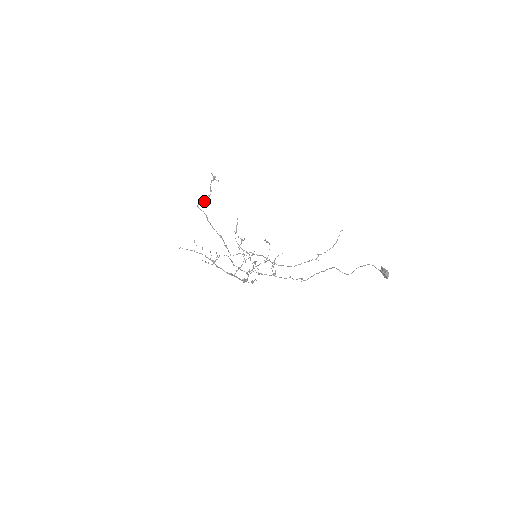
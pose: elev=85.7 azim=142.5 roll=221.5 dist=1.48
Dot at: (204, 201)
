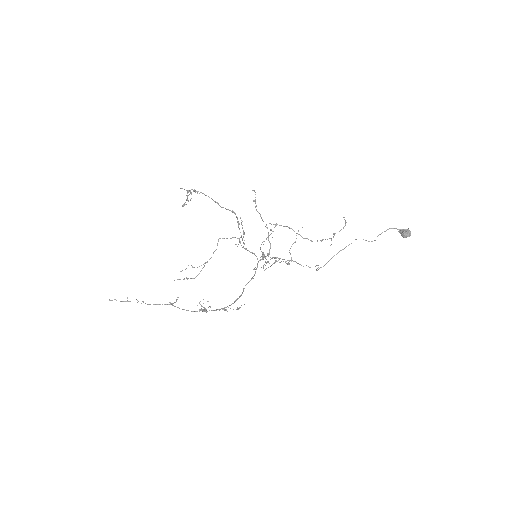
Dot at: (183, 206)
